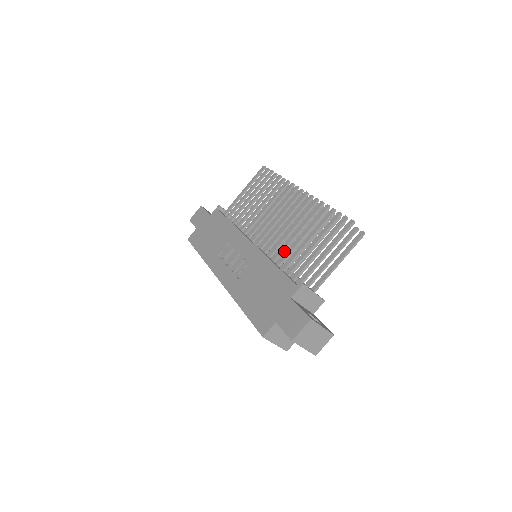
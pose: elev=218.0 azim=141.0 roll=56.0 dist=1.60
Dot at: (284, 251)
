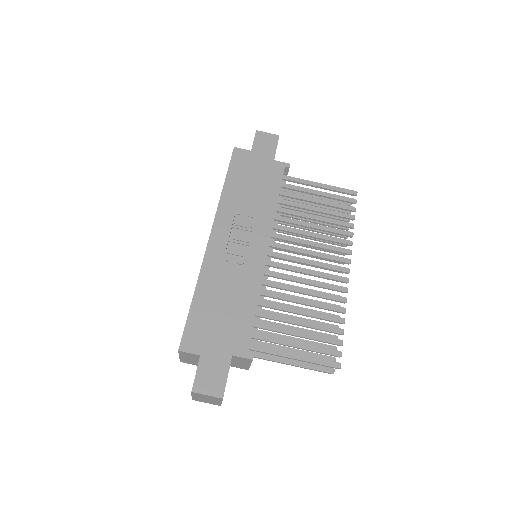
Dot at: (276, 298)
